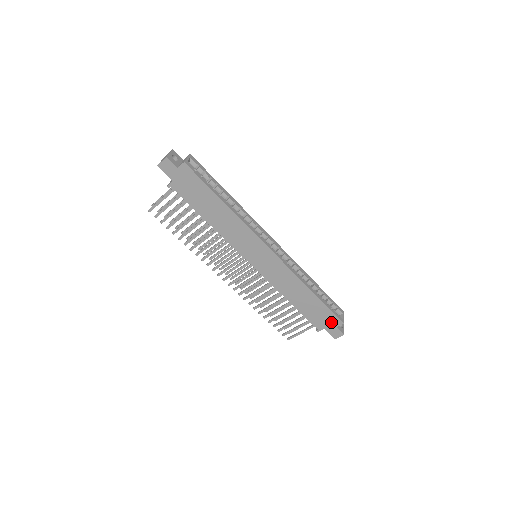
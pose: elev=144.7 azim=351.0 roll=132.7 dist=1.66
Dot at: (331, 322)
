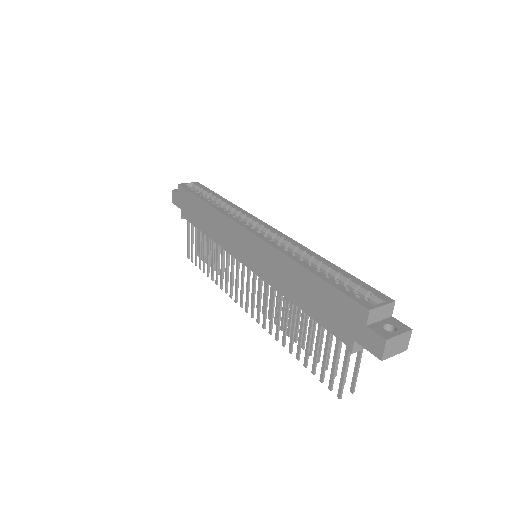
Dot at: (353, 318)
